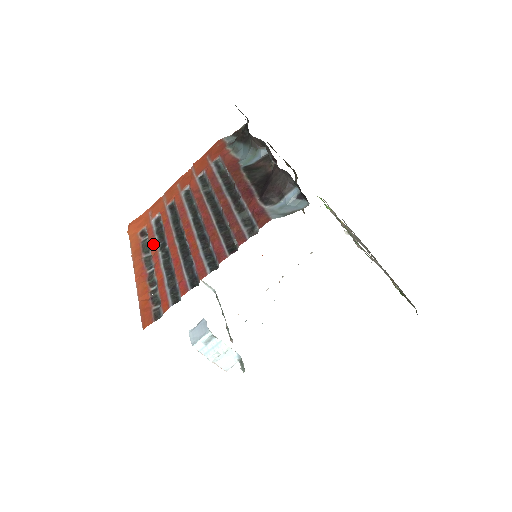
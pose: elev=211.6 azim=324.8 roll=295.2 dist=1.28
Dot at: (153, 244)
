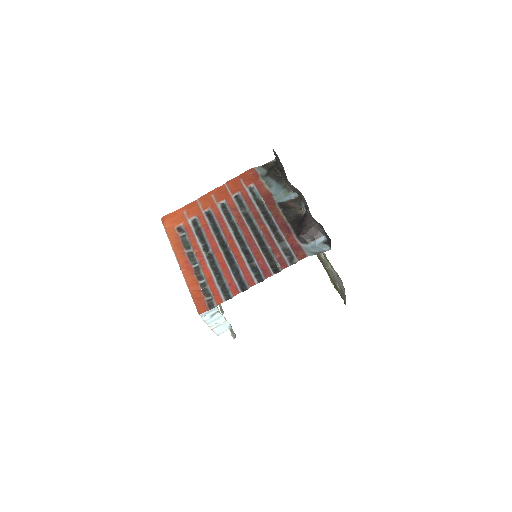
Dot at: (195, 243)
